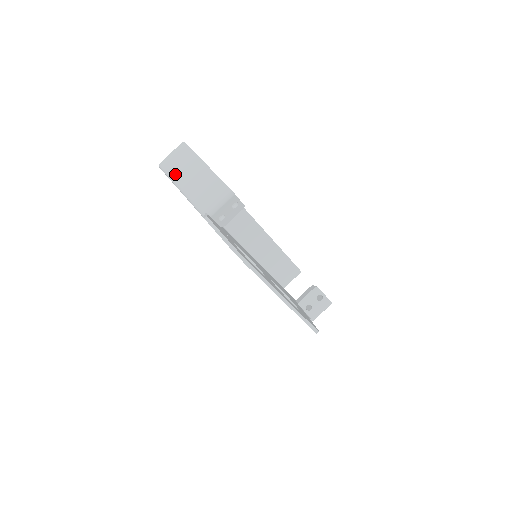
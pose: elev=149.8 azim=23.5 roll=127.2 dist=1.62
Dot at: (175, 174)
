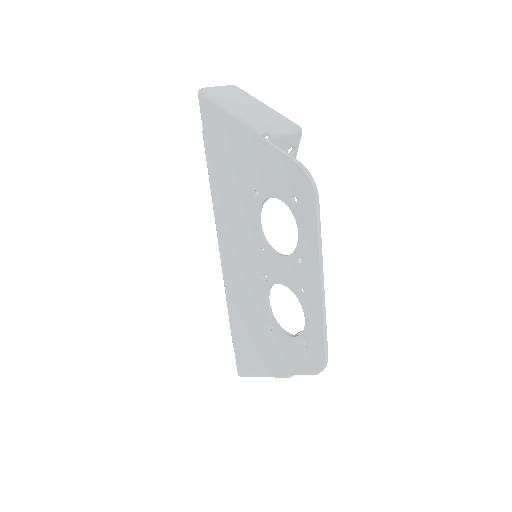
Dot at: (223, 98)
